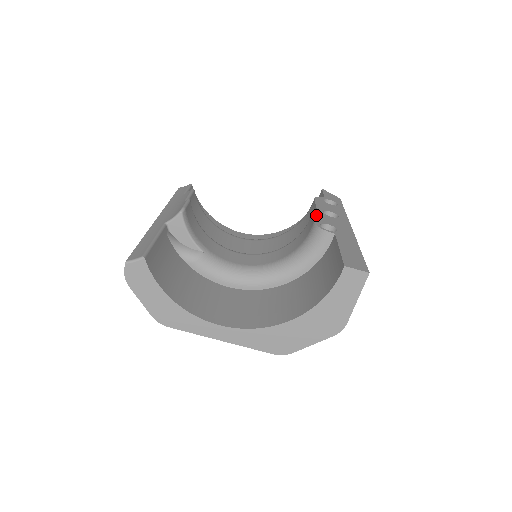
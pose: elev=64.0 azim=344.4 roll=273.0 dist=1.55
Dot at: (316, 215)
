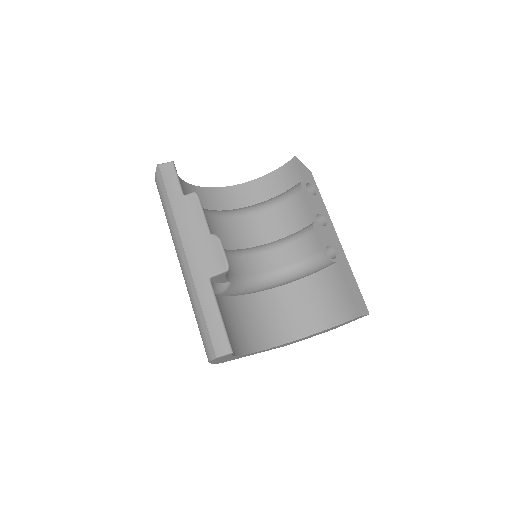
Dot at: (317, 233)
